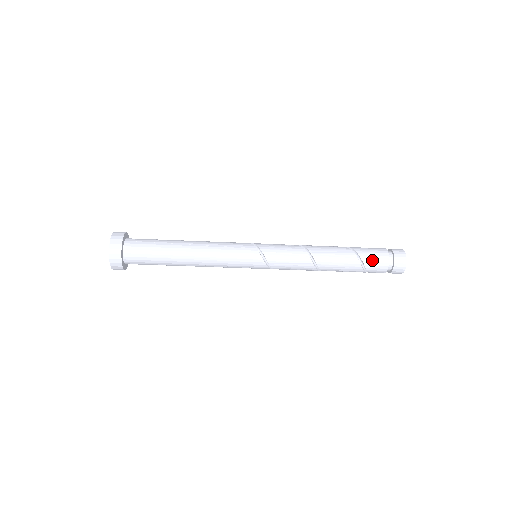
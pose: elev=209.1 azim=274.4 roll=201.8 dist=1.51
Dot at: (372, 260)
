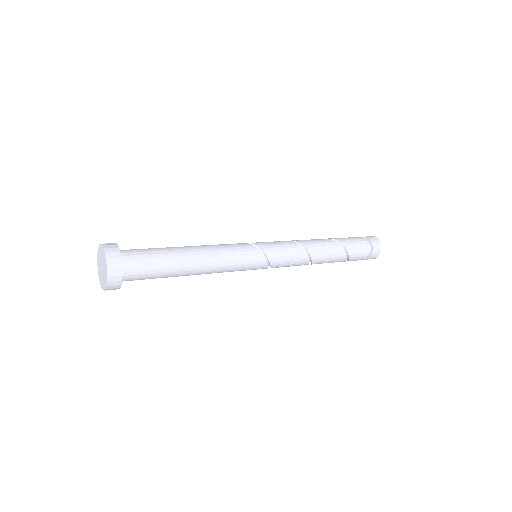
Dot at: (356, 255)
